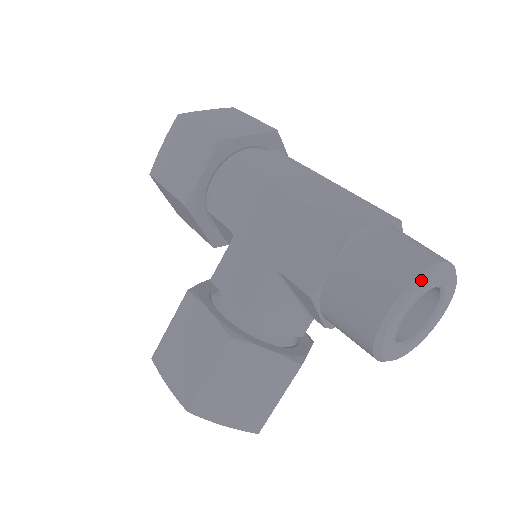
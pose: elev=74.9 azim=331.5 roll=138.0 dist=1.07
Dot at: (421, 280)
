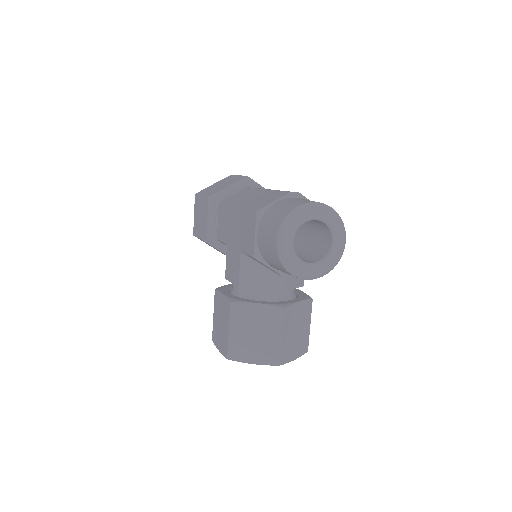
Dot at: (289, 218)
